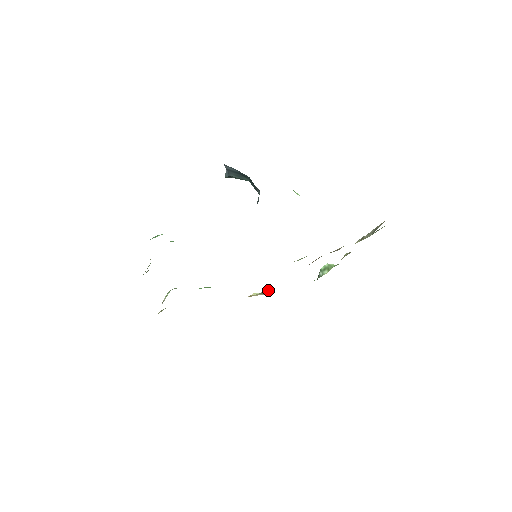
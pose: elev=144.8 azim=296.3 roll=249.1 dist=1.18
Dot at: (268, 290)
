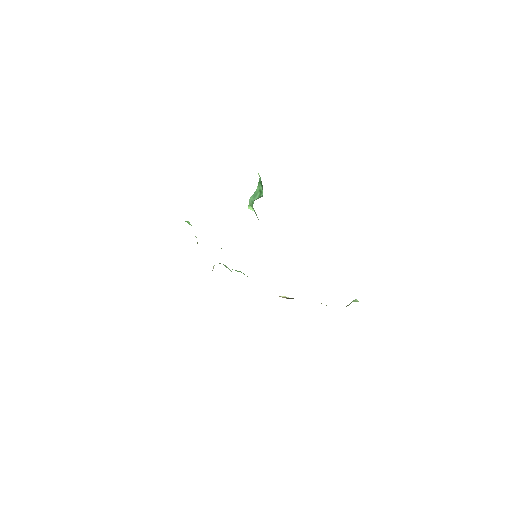
Dot at: occluded
